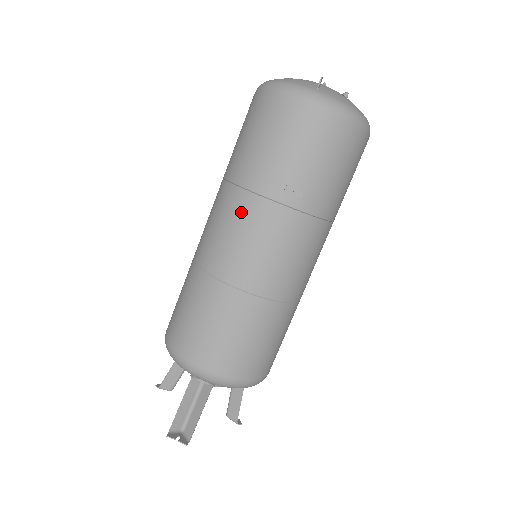
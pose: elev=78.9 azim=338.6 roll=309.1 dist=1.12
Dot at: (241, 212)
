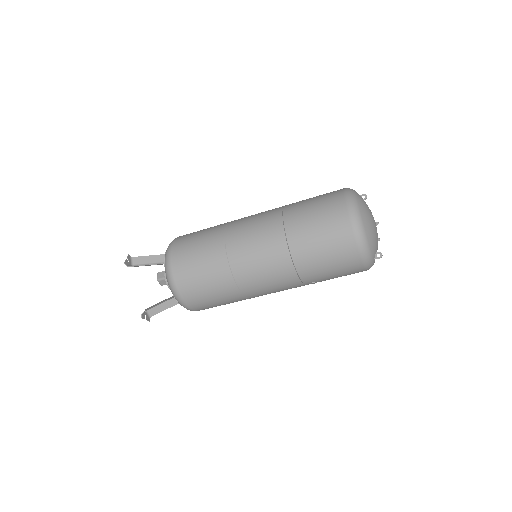
Dot at: (284, 279)
